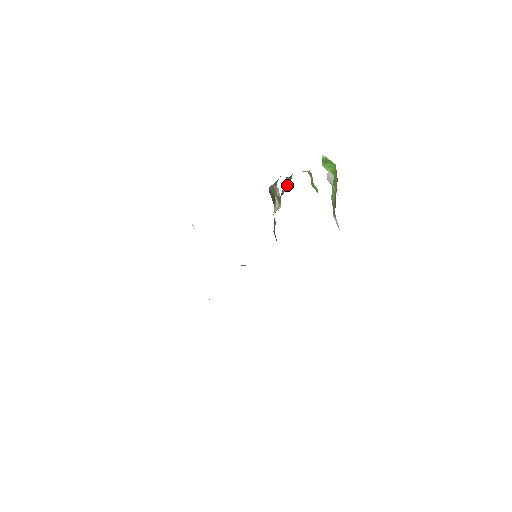
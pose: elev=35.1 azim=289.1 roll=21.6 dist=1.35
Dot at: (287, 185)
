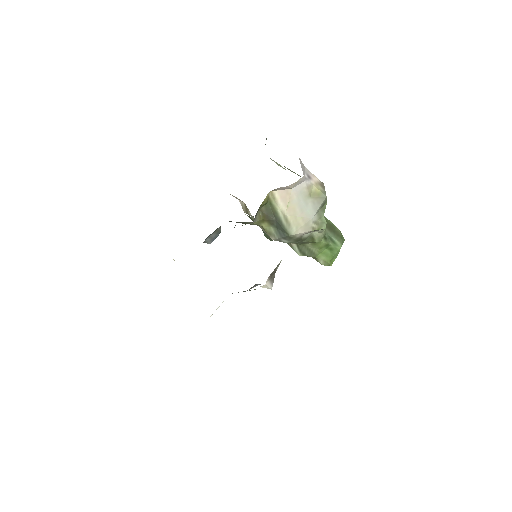
Dot at: occluded
